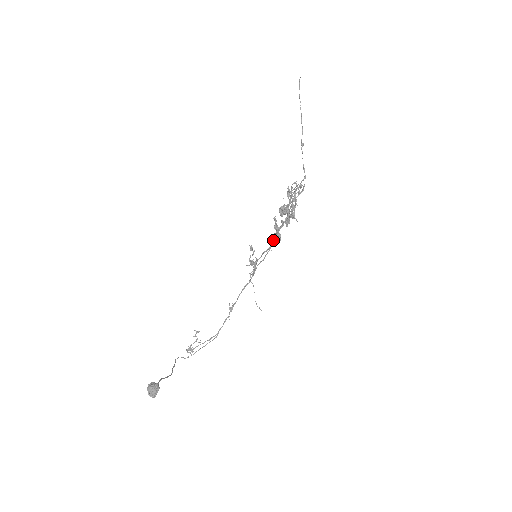
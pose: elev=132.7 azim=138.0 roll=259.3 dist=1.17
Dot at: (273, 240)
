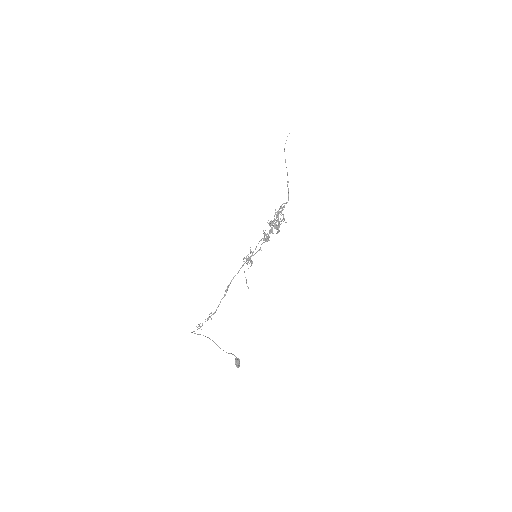
Dot at: (262, 243)
